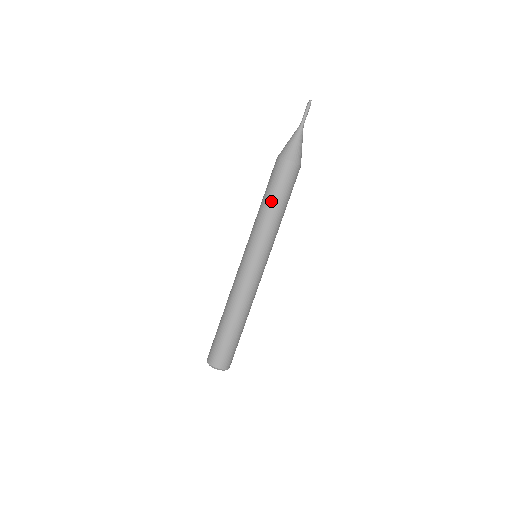
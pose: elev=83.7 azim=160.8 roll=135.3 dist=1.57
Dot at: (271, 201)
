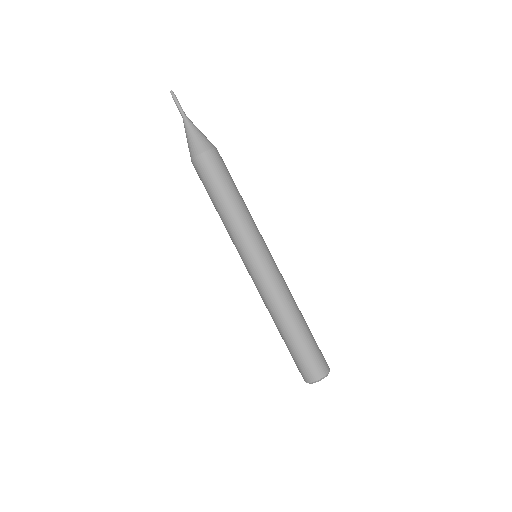
Dot at: (215, 203)
